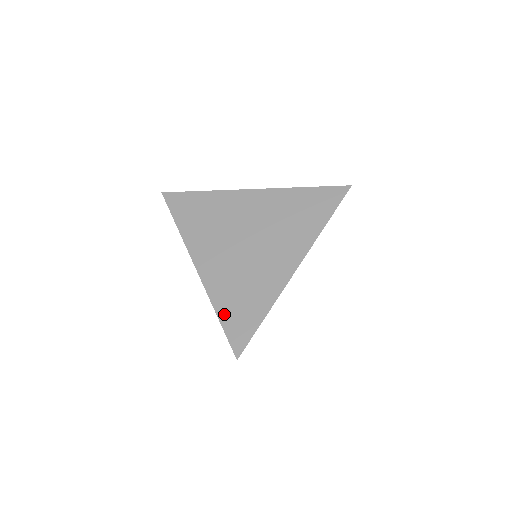
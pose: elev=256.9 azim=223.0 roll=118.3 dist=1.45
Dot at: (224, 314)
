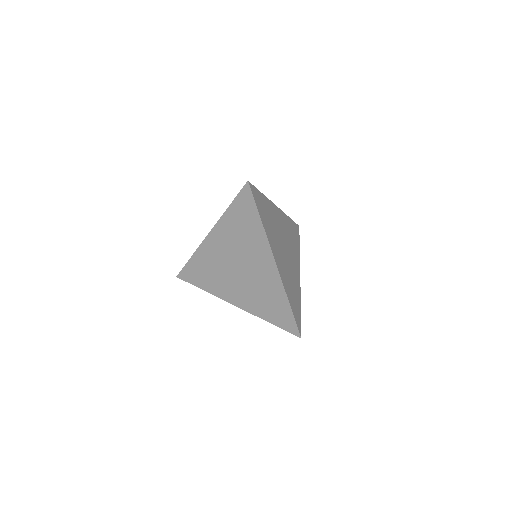
Dot at: (271, 319)
